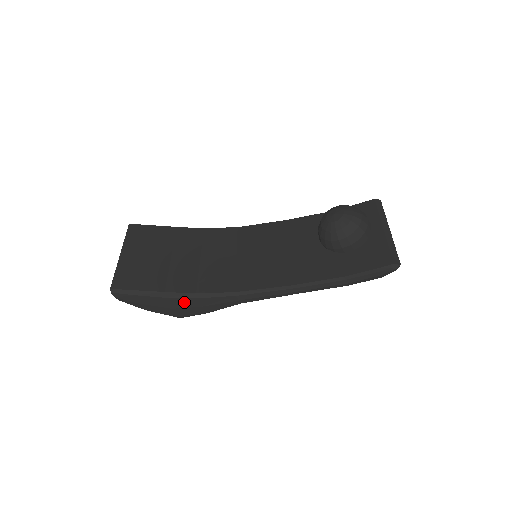
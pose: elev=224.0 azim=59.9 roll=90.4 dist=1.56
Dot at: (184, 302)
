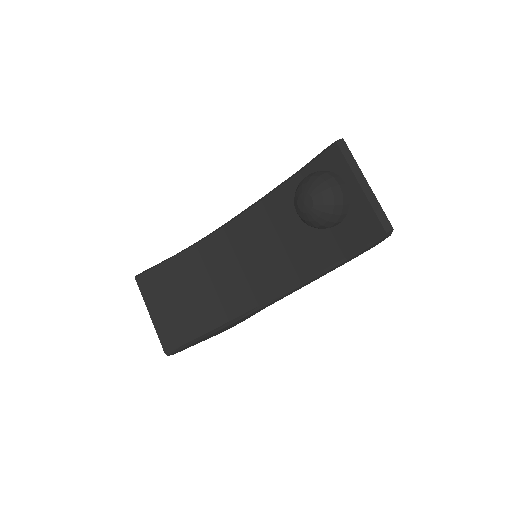
Dot at: (225, 328)
